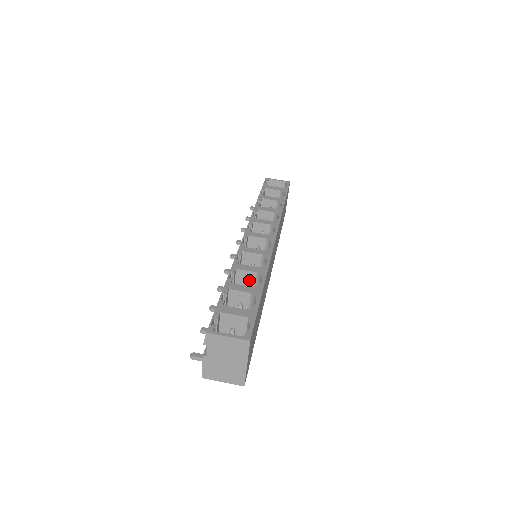
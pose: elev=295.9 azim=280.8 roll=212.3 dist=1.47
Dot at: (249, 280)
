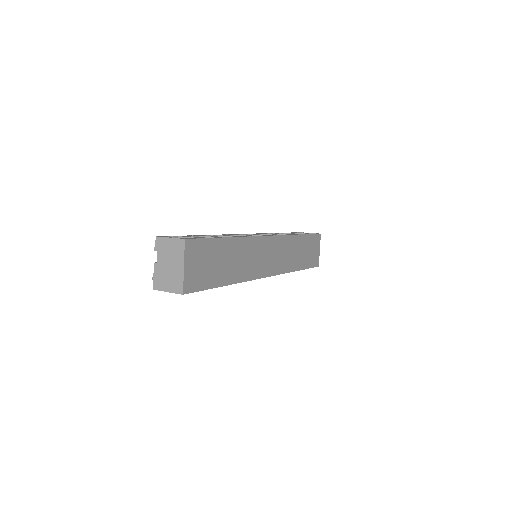
Dot at: occluded
